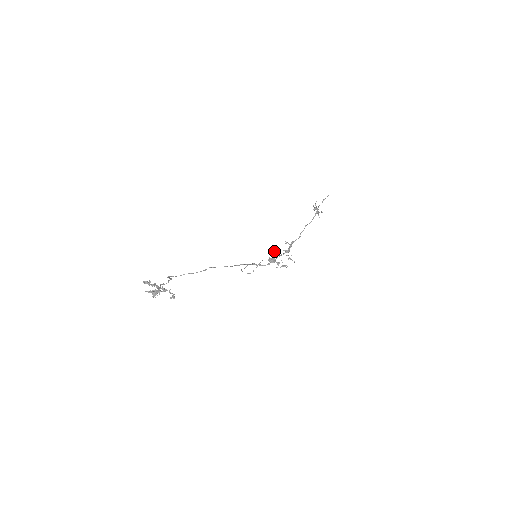
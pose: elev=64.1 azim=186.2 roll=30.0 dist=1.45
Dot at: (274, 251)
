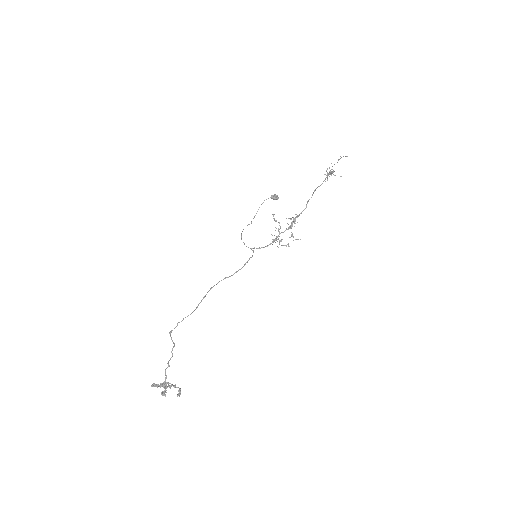
Dot at: (276, 221)
